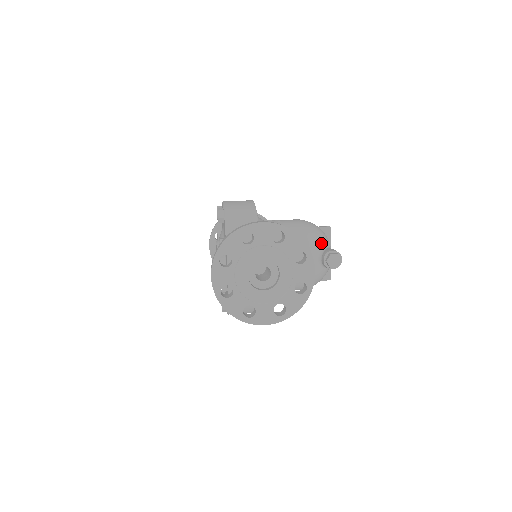
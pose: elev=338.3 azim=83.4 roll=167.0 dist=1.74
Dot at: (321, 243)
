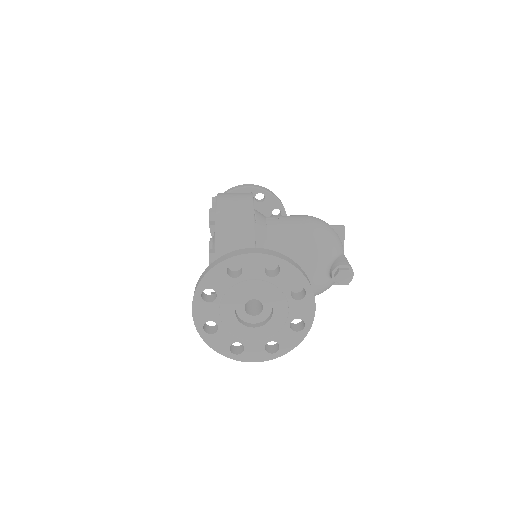
Dot at: (331, 251)
